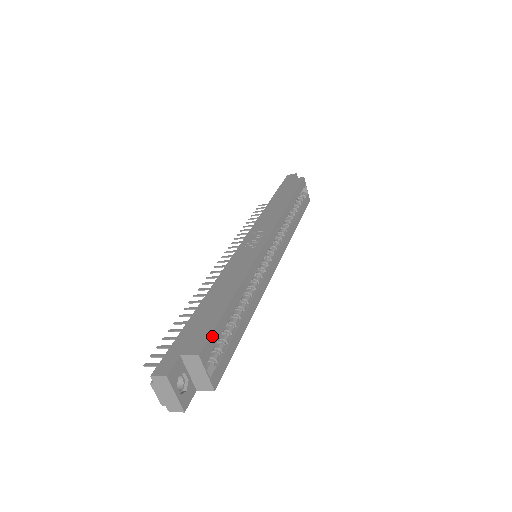
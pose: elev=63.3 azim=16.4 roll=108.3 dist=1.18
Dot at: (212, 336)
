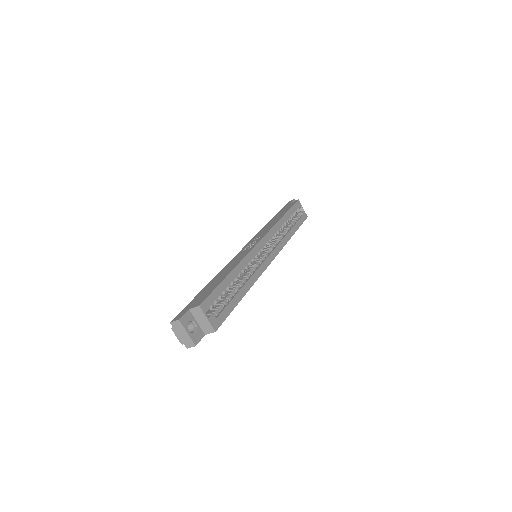
Dot at: (210, 296)
